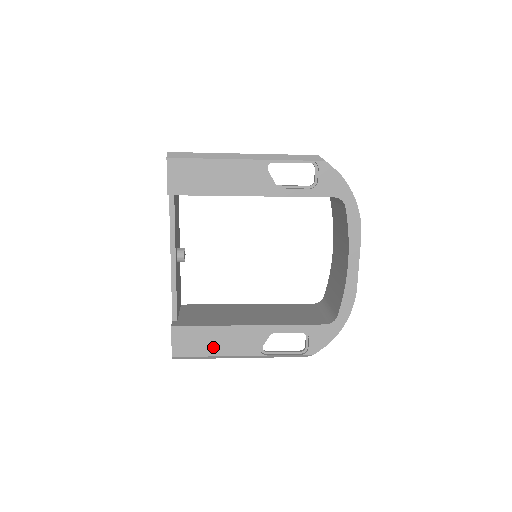
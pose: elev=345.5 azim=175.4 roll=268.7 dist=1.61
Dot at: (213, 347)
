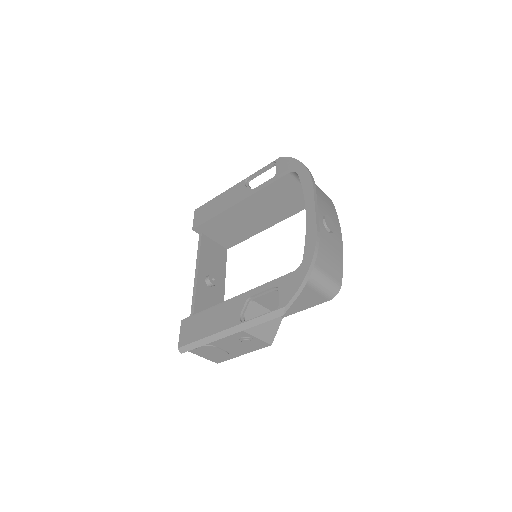
Dot at: (205, 329)
